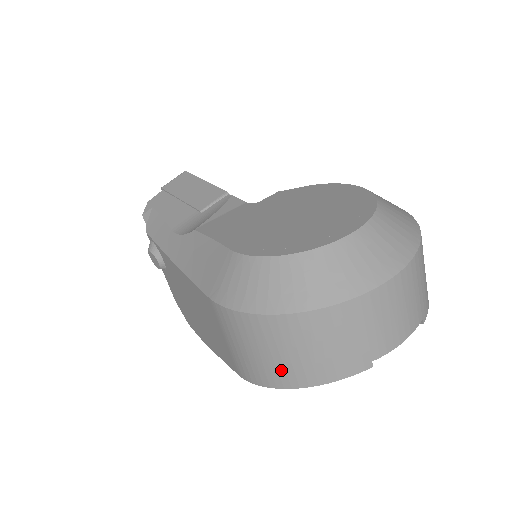
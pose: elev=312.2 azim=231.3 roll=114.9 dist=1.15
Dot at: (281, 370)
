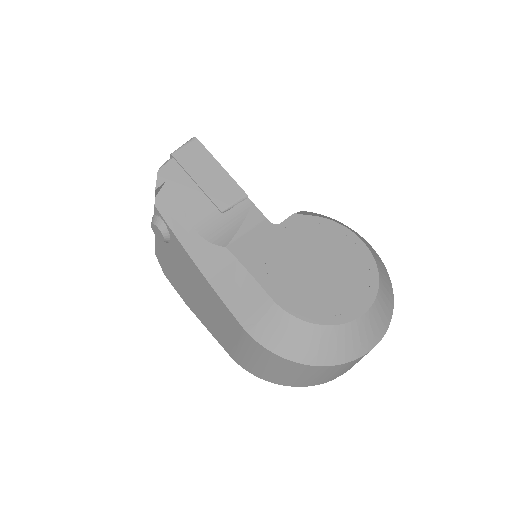
Dot at: (279, 378)
